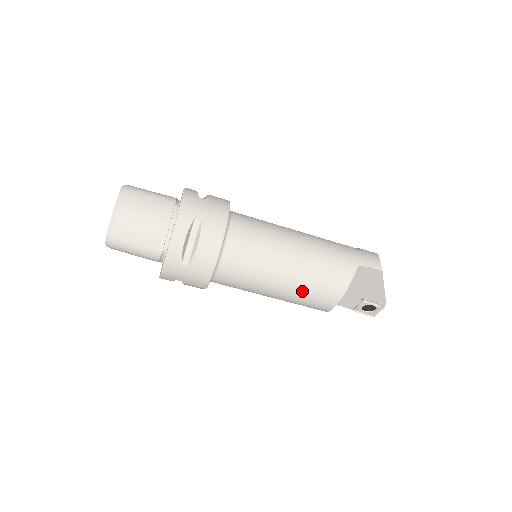
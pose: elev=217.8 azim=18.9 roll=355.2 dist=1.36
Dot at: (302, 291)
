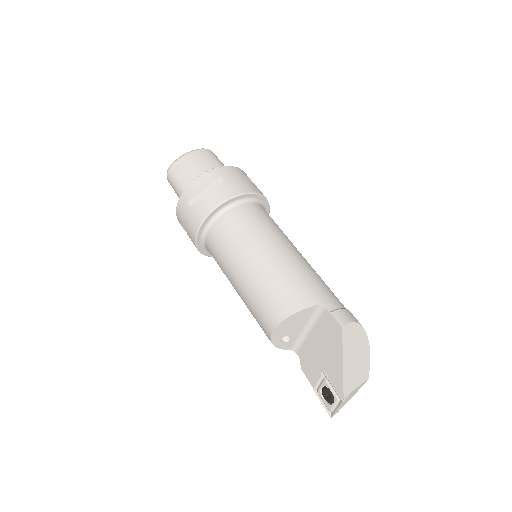
Dot at: (255, 290)
